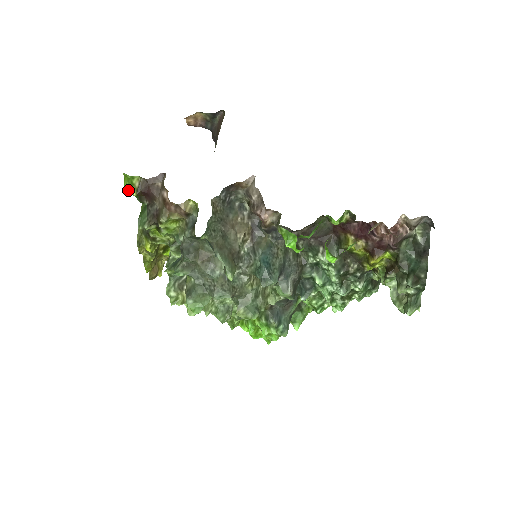
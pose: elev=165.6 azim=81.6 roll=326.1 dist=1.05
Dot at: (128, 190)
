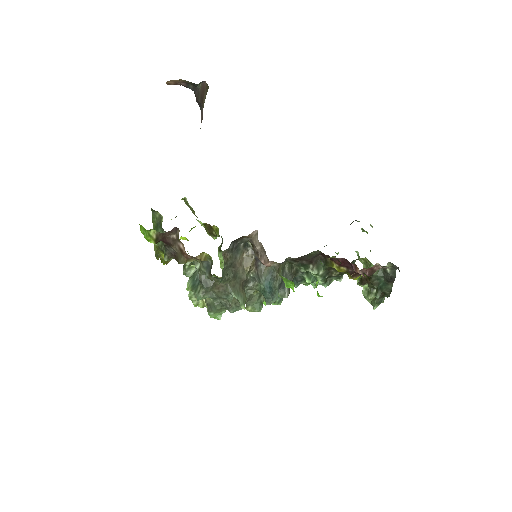
Dot at: (147, 239)
